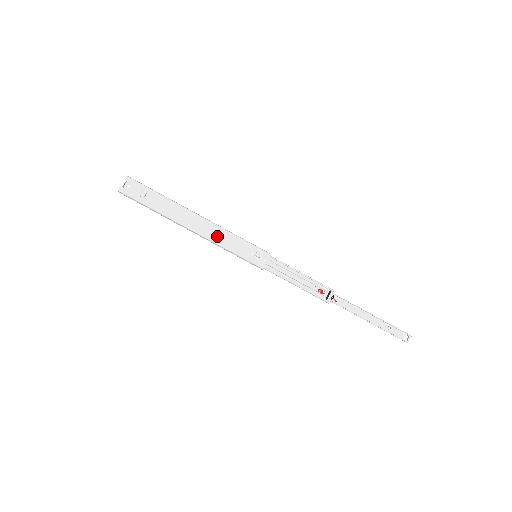
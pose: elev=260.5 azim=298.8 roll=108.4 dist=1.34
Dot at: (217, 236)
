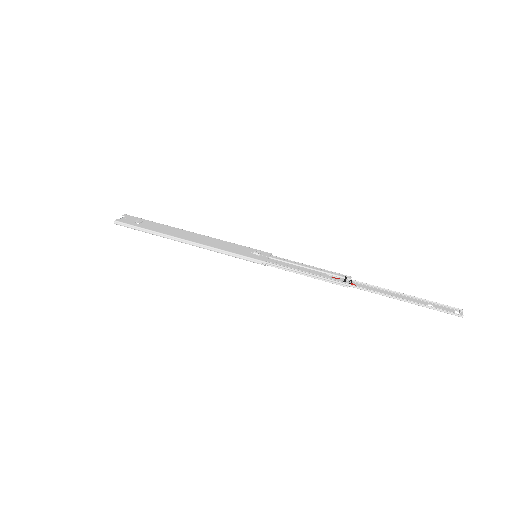
Dot at: (213, 243)
